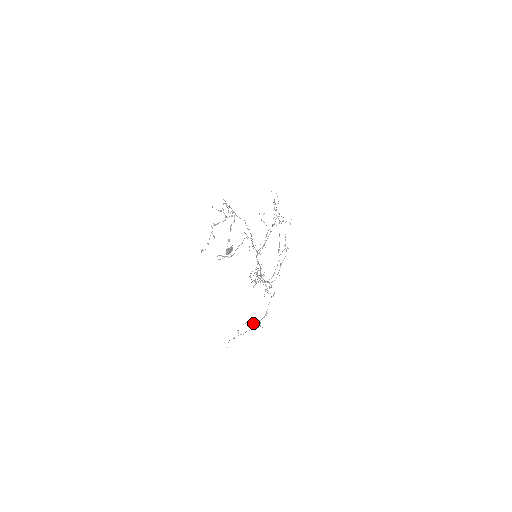
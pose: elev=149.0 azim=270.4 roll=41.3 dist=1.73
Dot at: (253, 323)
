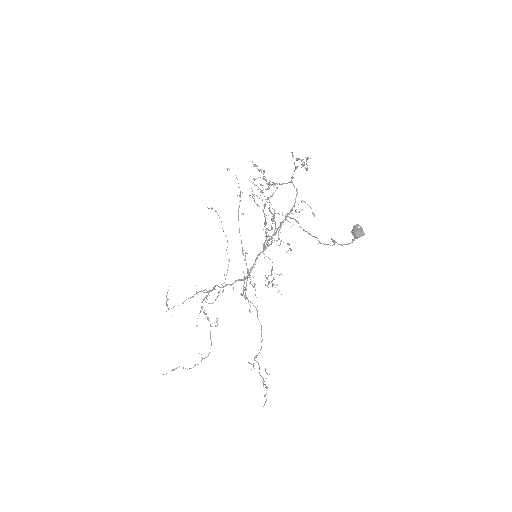
Dot at: (187, 369)
